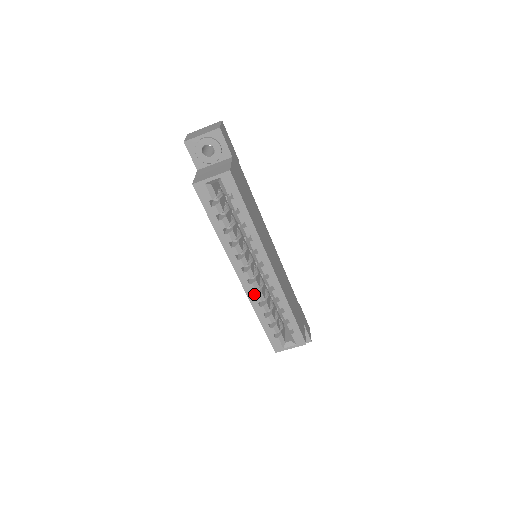
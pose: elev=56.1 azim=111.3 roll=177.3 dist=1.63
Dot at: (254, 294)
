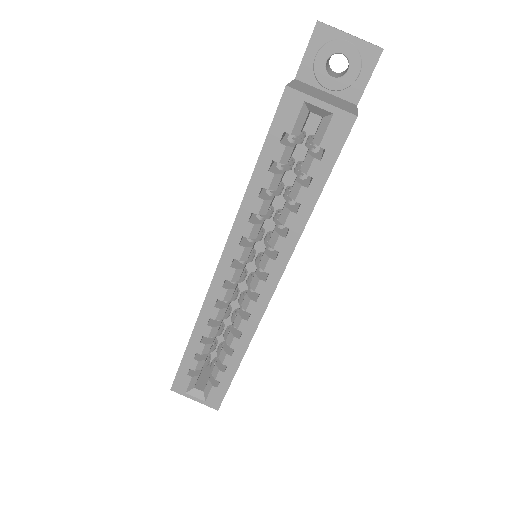
Dot at: (215, 303)
